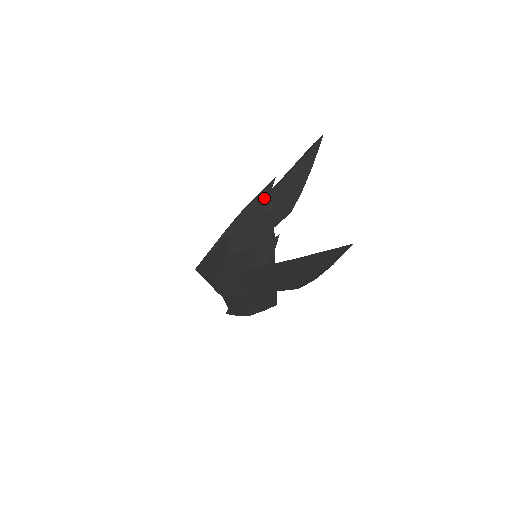
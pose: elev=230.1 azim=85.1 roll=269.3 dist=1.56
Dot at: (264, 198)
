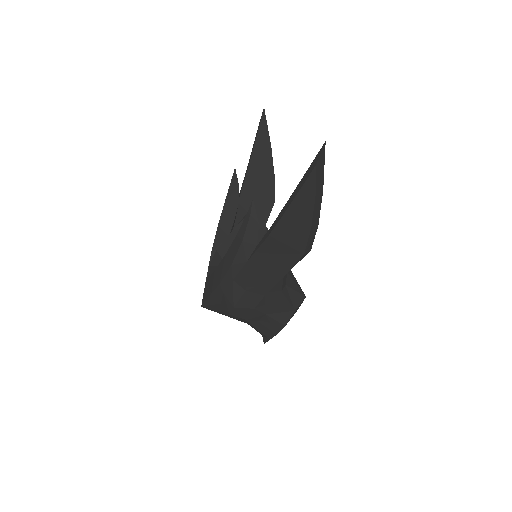
Dot at: (236, 196)
